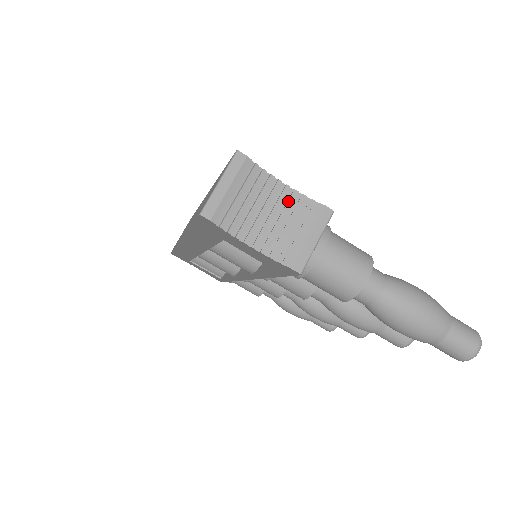
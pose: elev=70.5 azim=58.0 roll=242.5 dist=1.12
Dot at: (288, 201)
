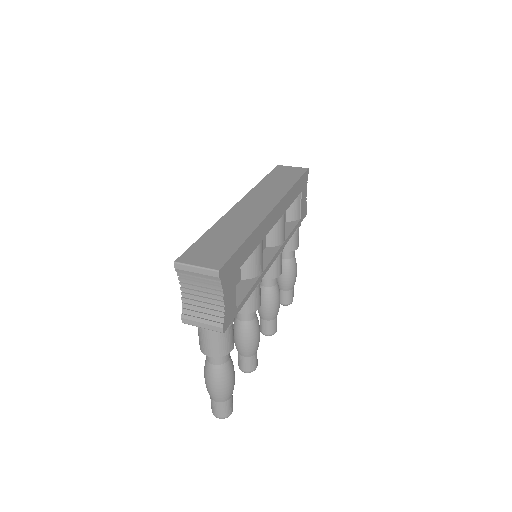
Dot at: (215, 305)
